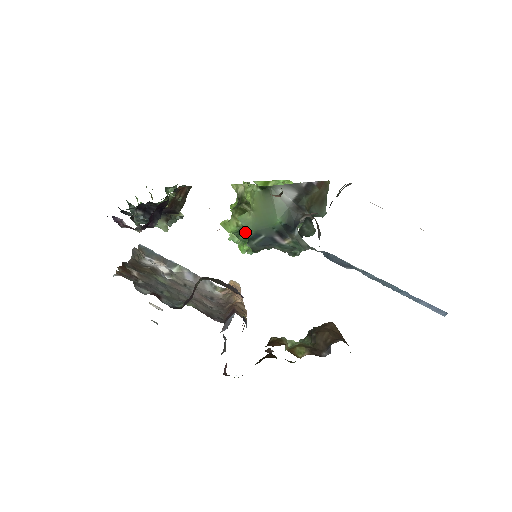
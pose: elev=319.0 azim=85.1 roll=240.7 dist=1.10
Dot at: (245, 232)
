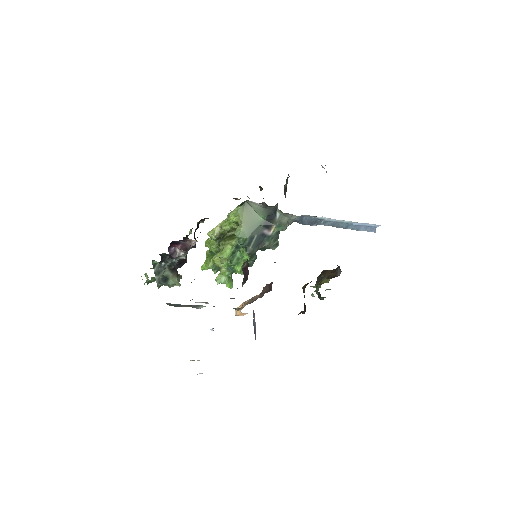
Dot at: (242, 243)
